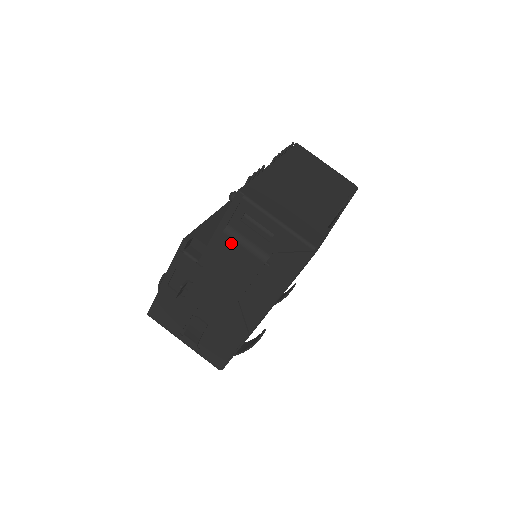
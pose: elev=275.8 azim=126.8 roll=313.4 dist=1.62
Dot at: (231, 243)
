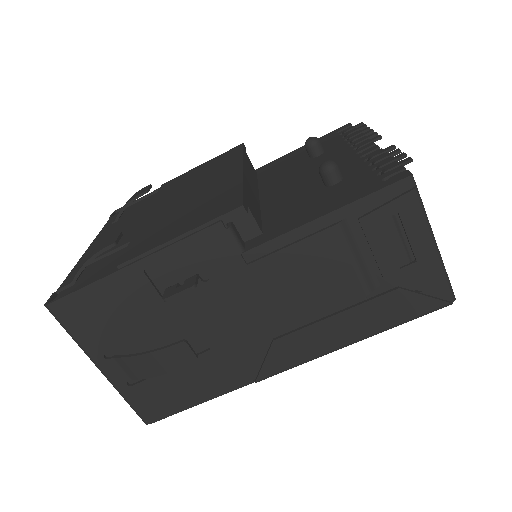
Dot at: (336, 247)
